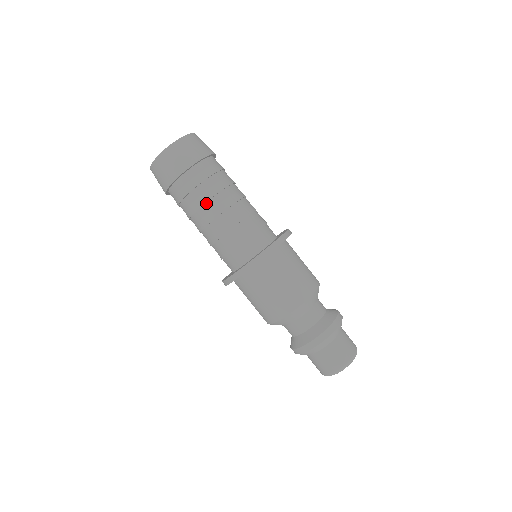
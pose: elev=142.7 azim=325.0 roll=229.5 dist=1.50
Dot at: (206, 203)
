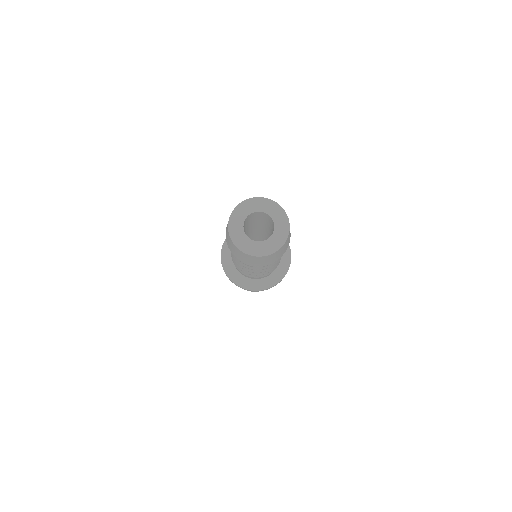
Dot at: (245, 266)
